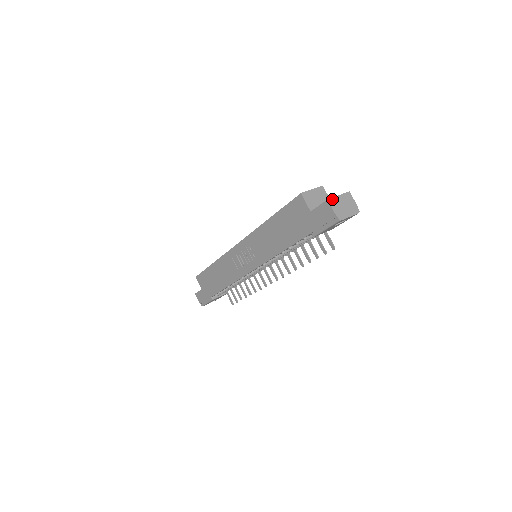
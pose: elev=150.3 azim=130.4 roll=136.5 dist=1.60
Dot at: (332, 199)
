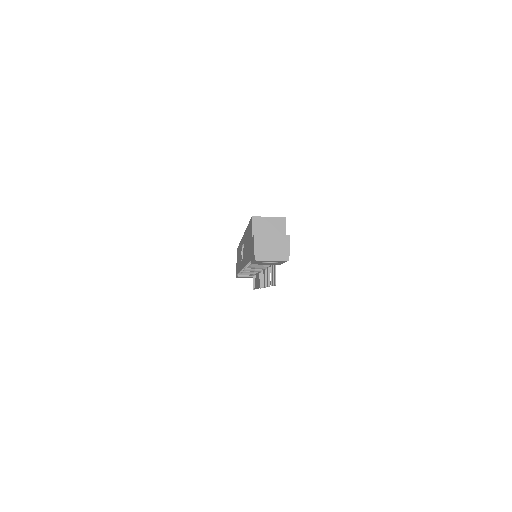
Dot at: (260, 235)
